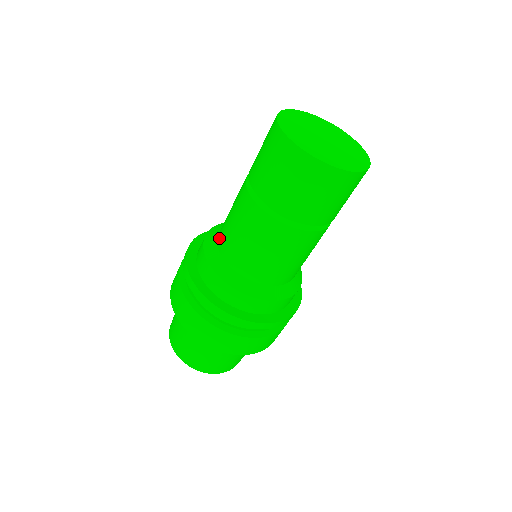
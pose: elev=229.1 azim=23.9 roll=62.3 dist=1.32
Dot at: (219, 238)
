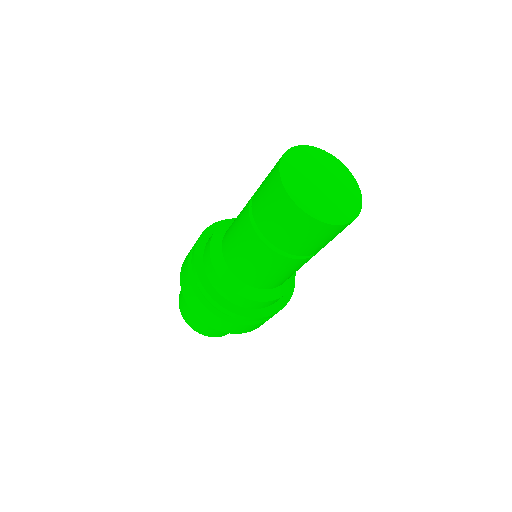
Dot at: (224, 242)
